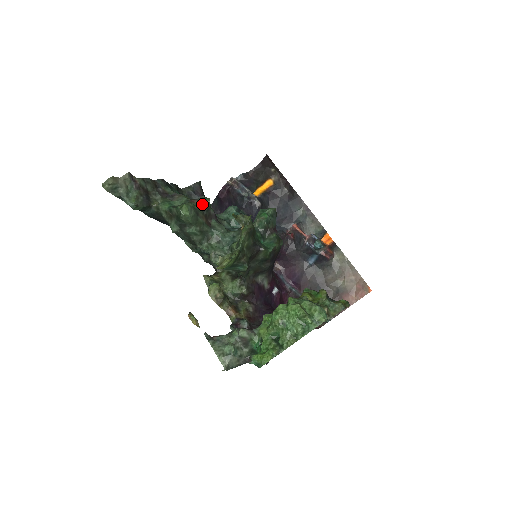
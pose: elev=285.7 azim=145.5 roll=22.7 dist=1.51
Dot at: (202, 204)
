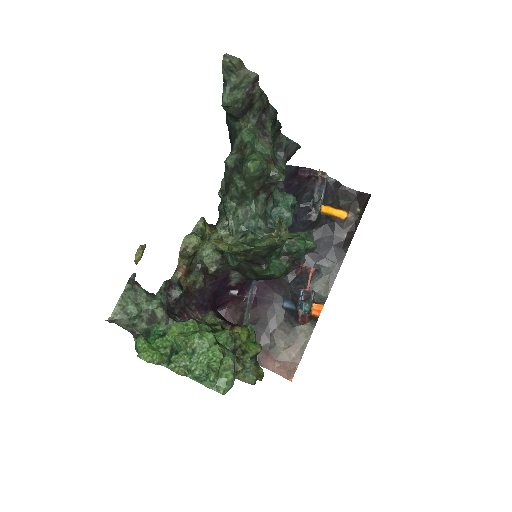
Dot at: (274, 174)
